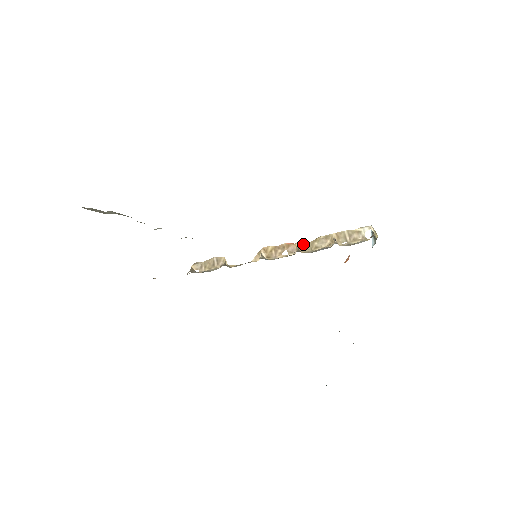
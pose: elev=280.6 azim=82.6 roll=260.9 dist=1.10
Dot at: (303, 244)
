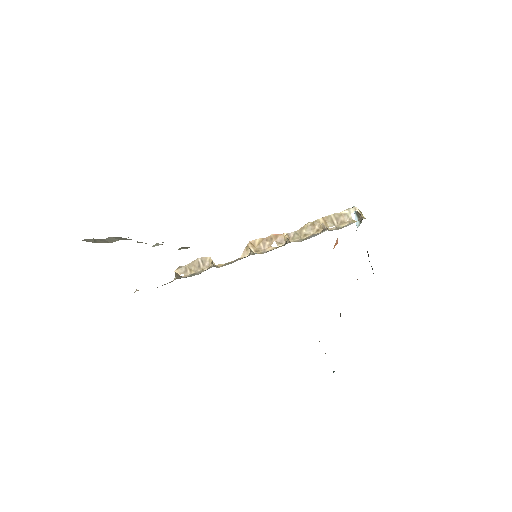
Dot at: (291, 233)
